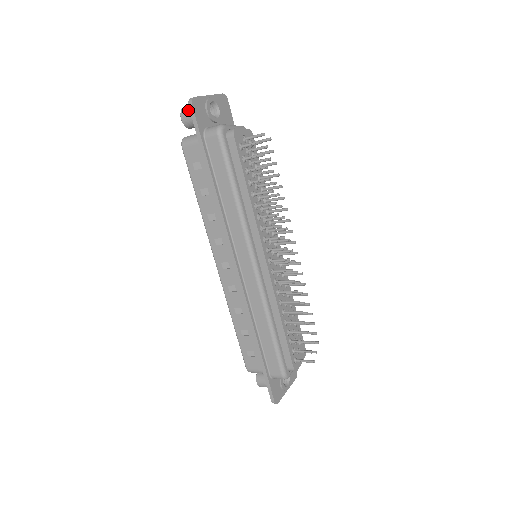
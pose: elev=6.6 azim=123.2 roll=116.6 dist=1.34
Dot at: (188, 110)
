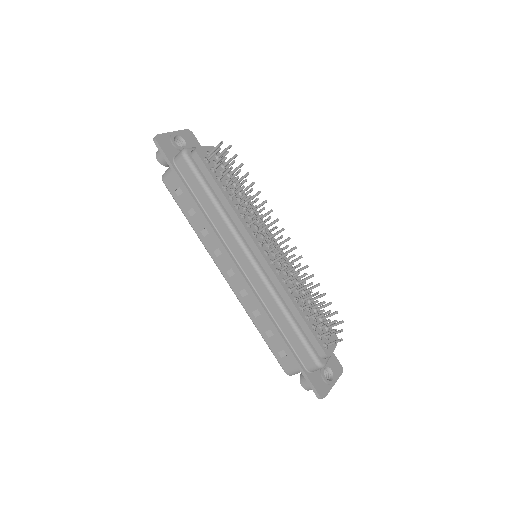
Dot at: occluded
